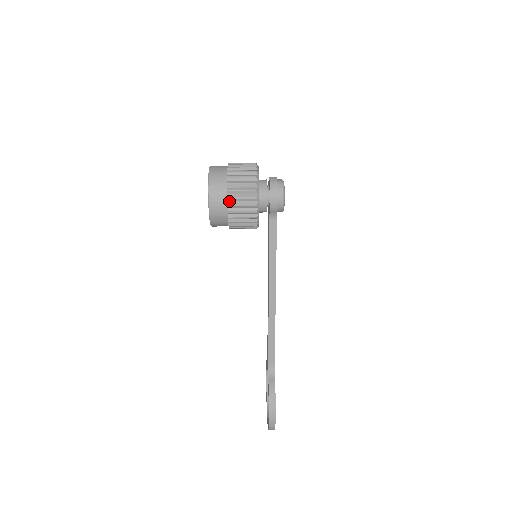
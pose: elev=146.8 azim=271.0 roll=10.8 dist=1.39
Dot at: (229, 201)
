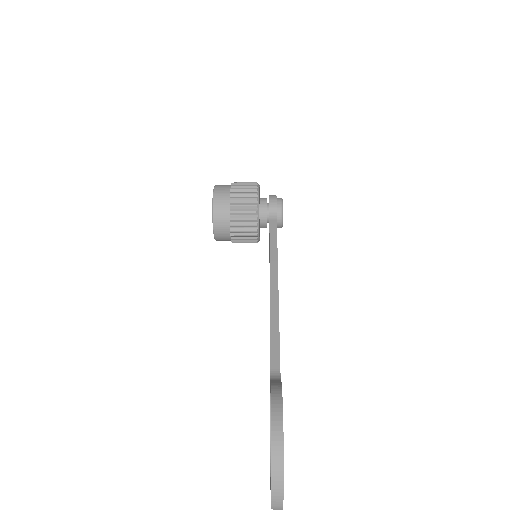
Dot at: (232, 188)
